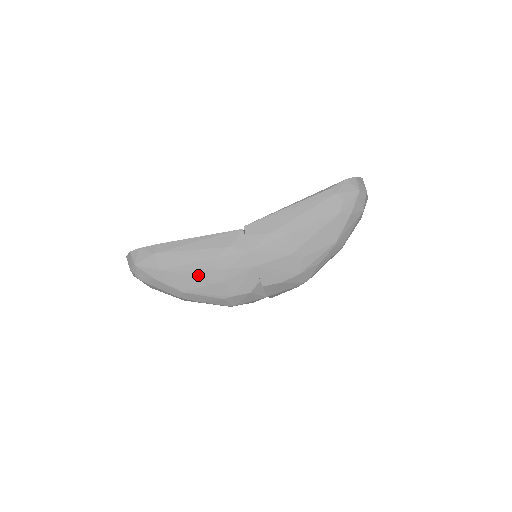
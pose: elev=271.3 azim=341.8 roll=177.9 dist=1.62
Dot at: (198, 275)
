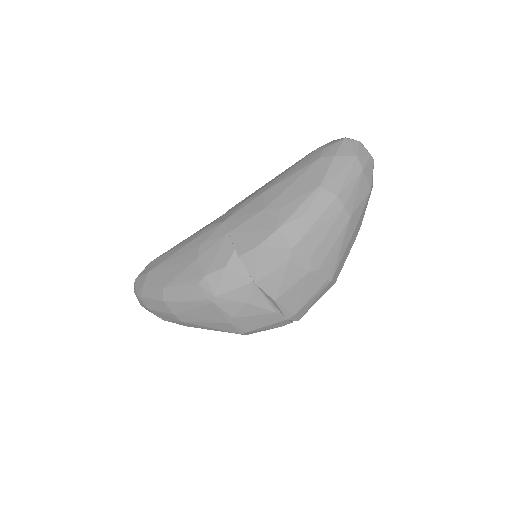
Dot at: (177, 263)
